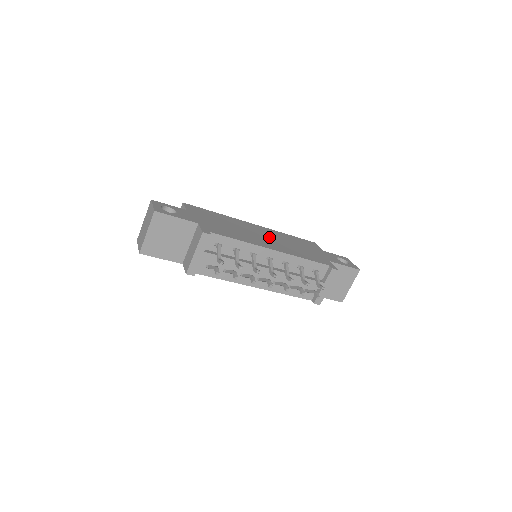
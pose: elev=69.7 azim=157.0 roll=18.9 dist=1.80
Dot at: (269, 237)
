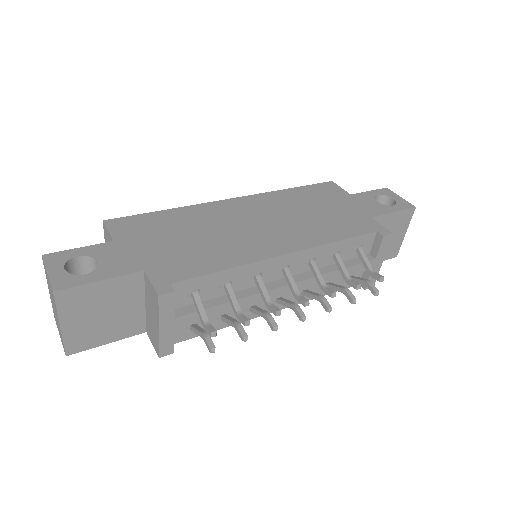
Dot at: (266, 219)
